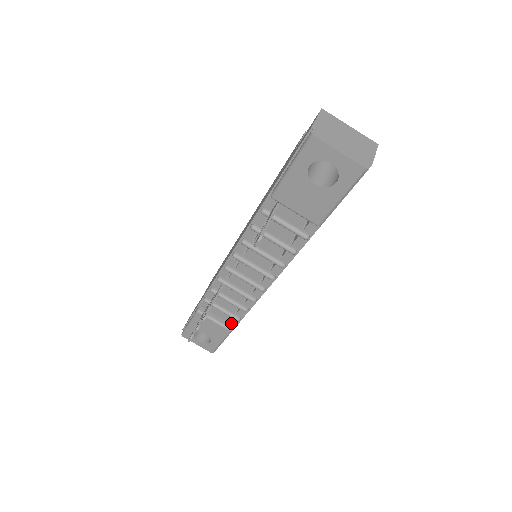
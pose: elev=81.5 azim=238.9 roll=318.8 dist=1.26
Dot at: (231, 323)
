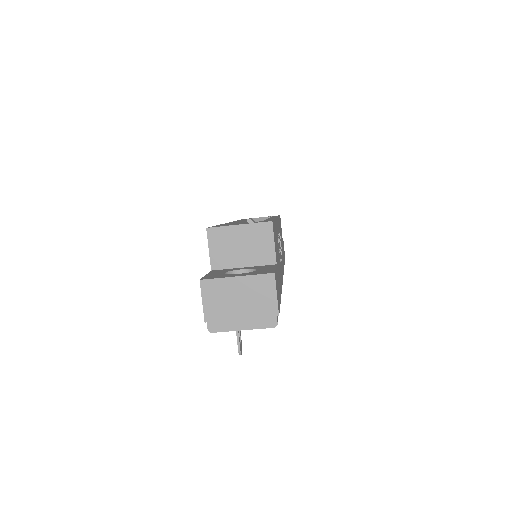
Dot at: occluded
